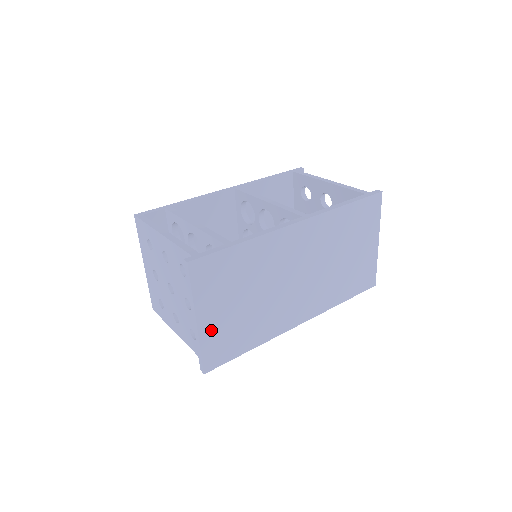
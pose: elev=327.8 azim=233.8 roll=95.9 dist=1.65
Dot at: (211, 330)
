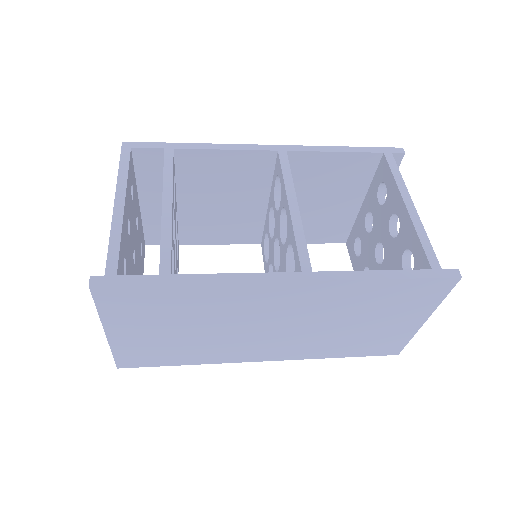
Dot at: (127, 342)
